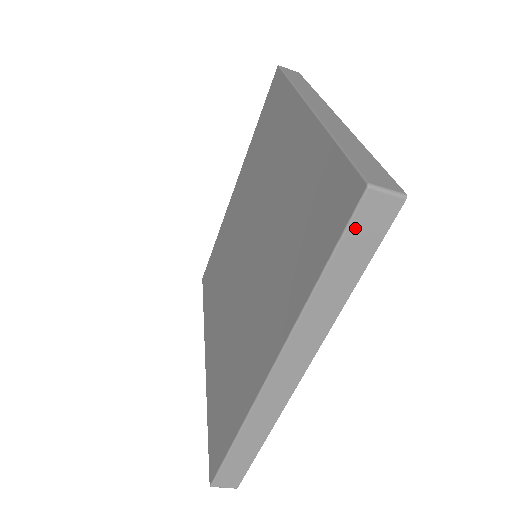
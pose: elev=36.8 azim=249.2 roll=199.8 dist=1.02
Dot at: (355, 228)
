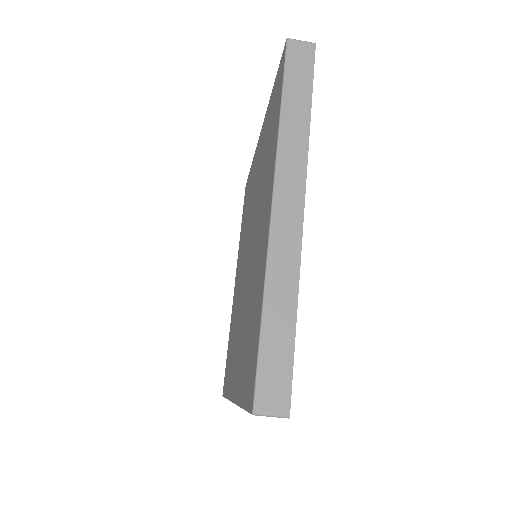
Dot at: (291, 64)
